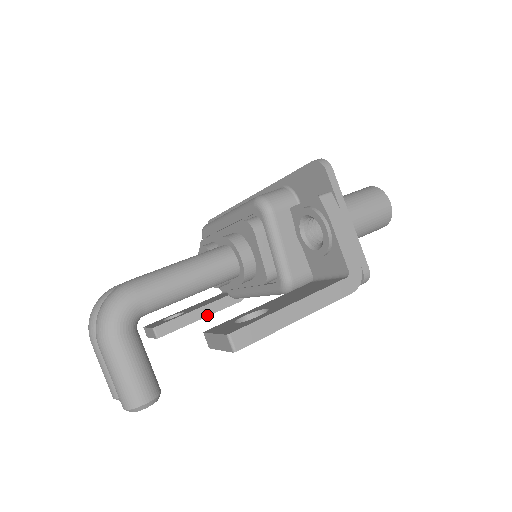
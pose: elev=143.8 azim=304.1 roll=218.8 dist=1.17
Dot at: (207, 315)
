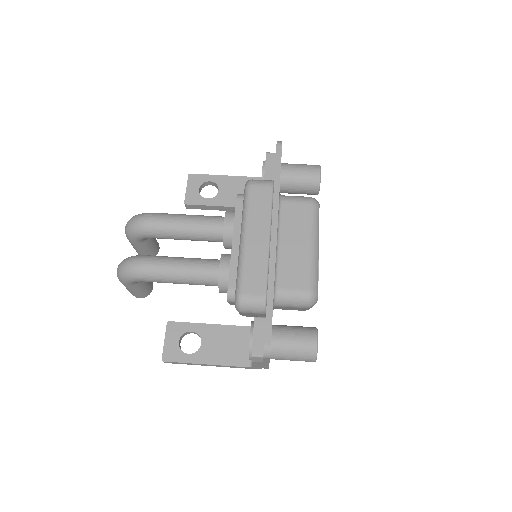
Dot at: (230, 210)
